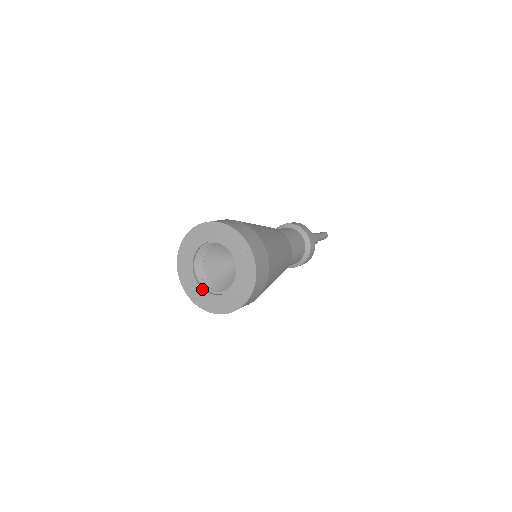
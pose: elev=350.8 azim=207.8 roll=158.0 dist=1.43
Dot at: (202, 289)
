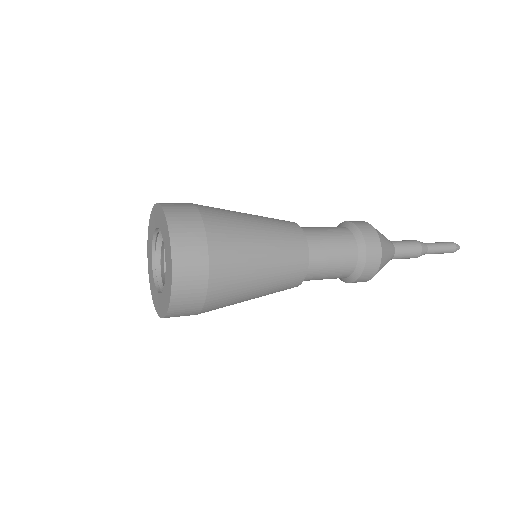
Dot at: (159, 294)
